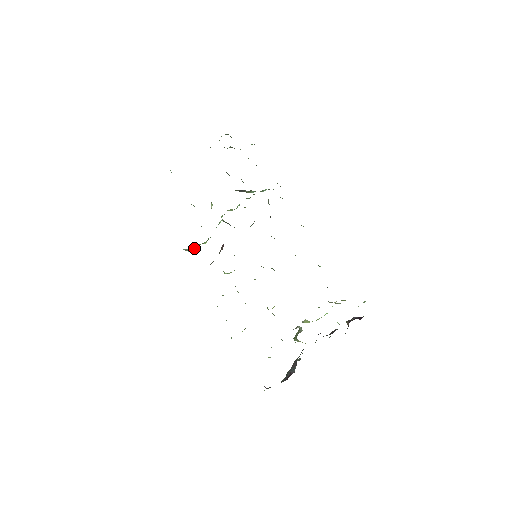
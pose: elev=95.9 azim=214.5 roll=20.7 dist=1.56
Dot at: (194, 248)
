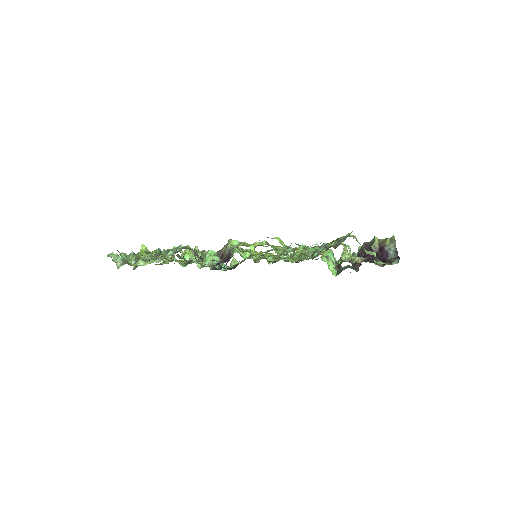
Dot at: occluded
